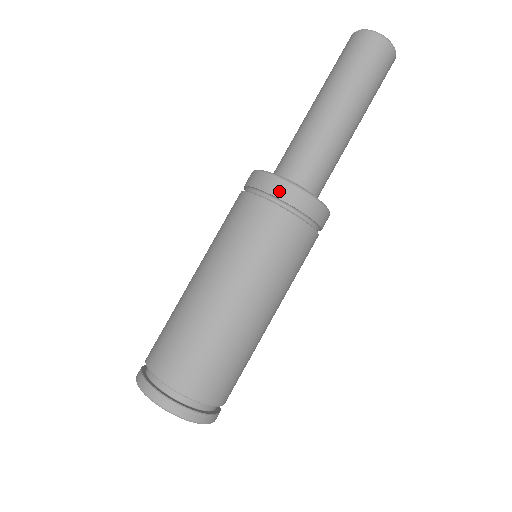
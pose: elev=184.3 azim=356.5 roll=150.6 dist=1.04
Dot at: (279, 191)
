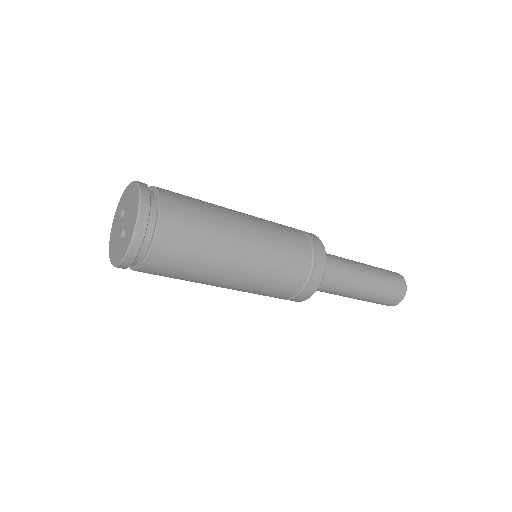
Dot at: (315, 239)
